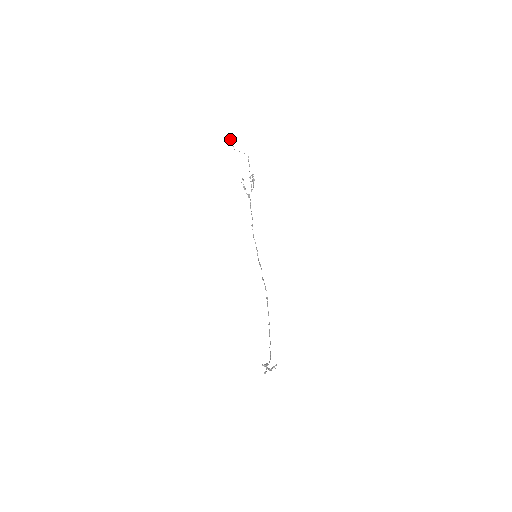
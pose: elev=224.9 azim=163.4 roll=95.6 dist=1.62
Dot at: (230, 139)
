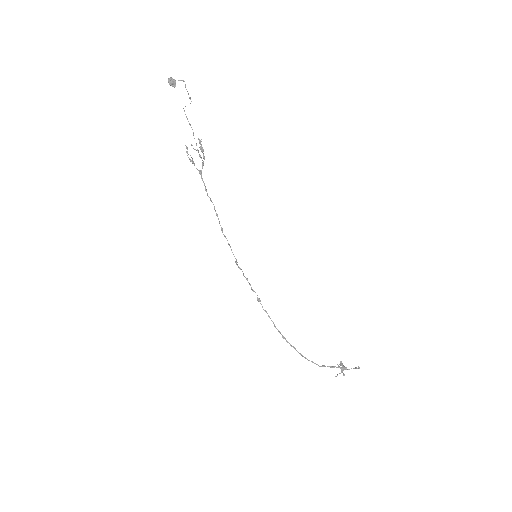
Dot at: occluded
